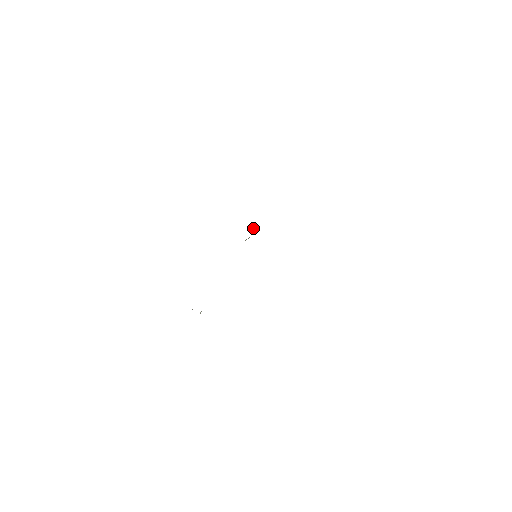
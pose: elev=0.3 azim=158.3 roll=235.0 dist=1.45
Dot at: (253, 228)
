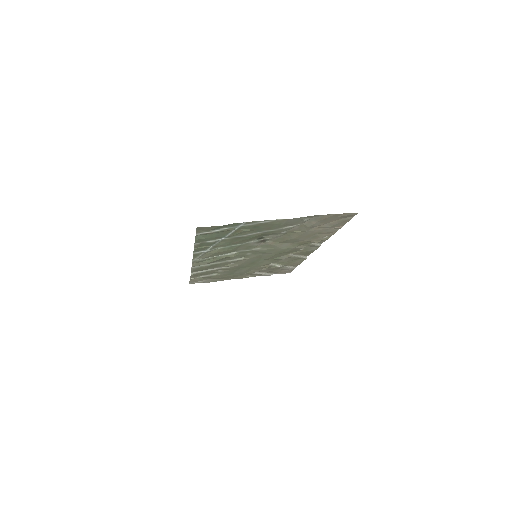
Dot at: (277, 266)
